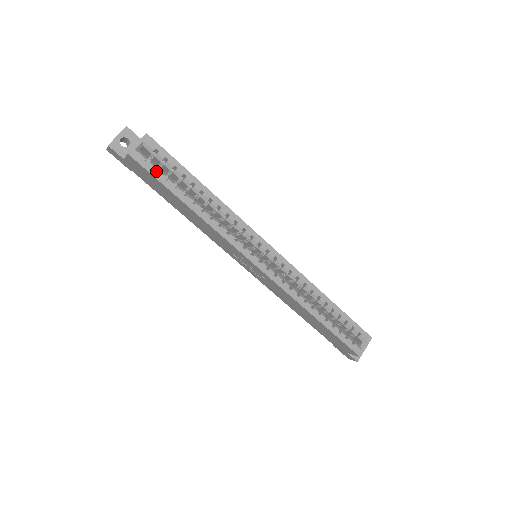
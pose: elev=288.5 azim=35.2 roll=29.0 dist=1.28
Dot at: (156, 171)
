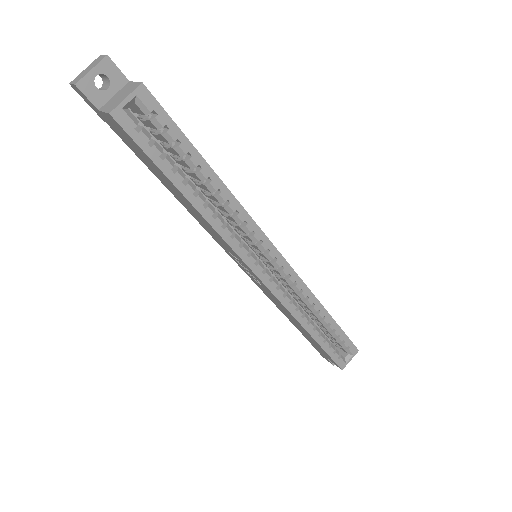
Dot at: occluded
